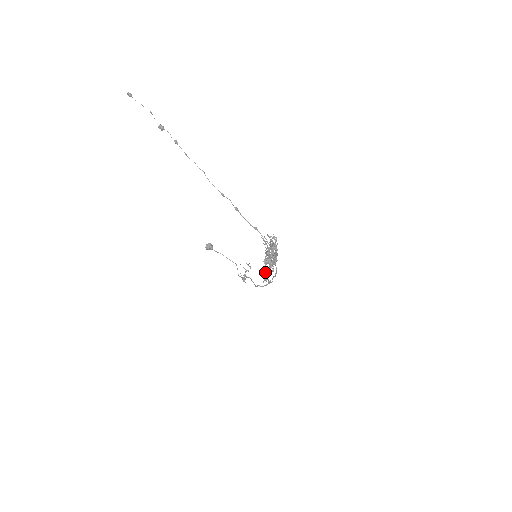
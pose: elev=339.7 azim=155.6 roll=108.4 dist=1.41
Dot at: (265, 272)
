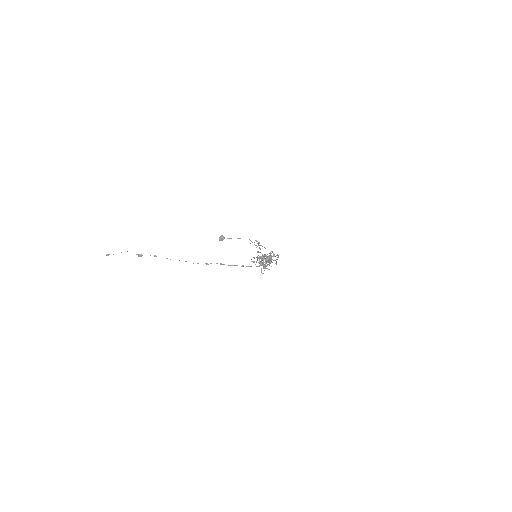
Dot at: occluded
